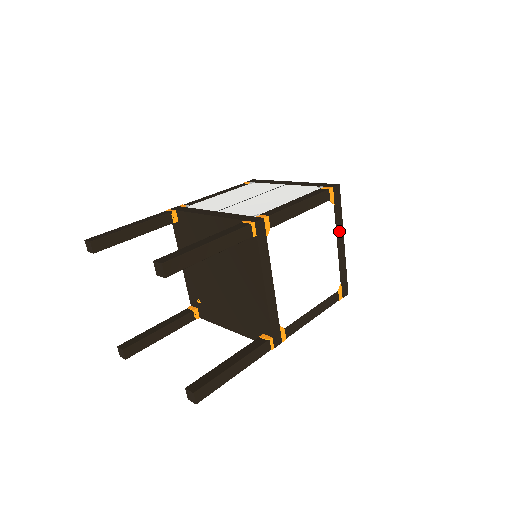
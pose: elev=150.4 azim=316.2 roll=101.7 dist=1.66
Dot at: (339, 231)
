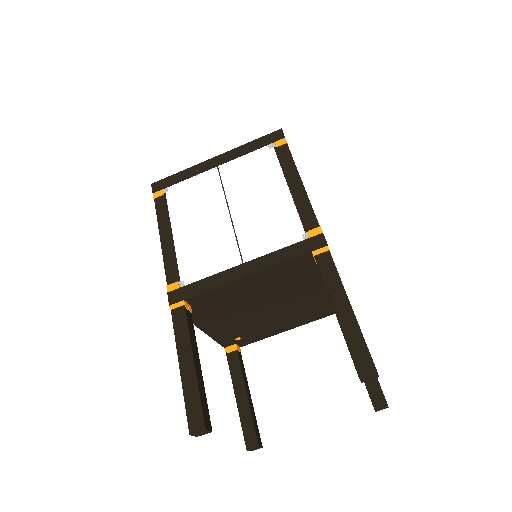
Dot at: occluded
